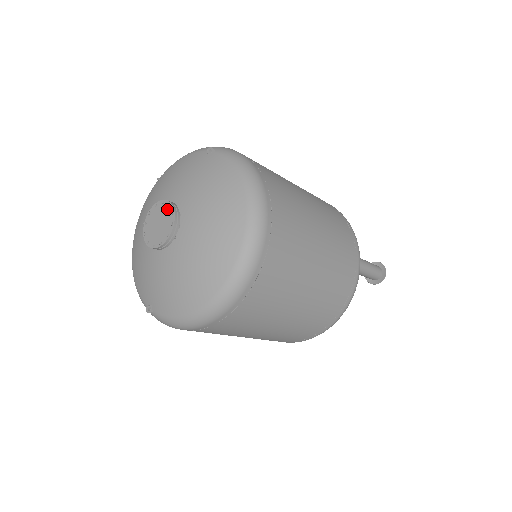
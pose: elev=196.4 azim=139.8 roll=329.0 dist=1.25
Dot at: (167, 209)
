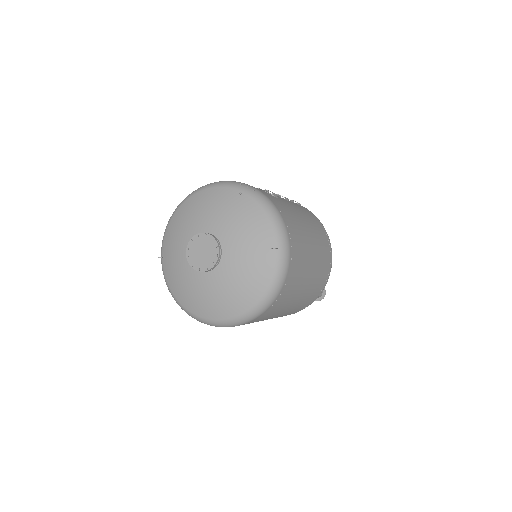
Dot at: (214, 255)
